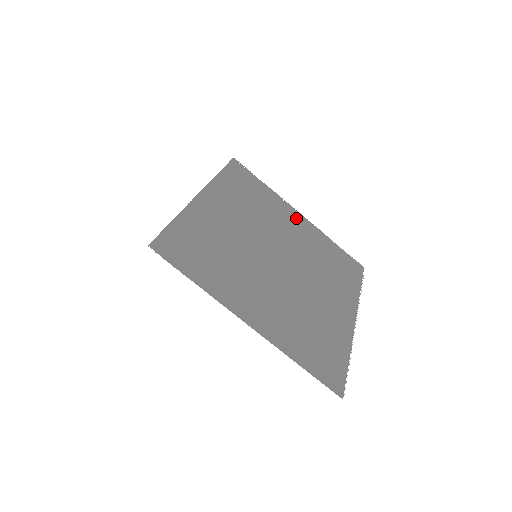
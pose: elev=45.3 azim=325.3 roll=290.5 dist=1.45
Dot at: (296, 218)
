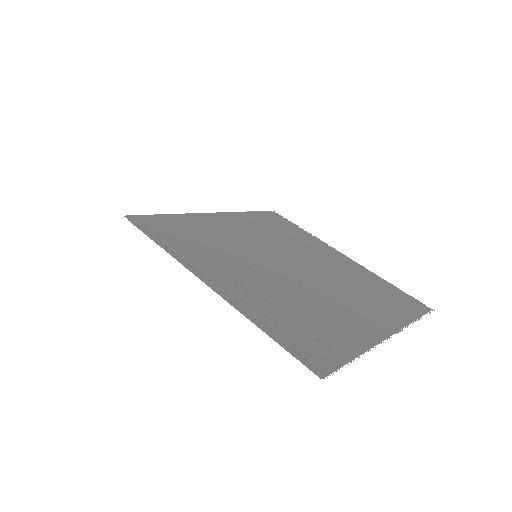
Dot at: (335, 255)
